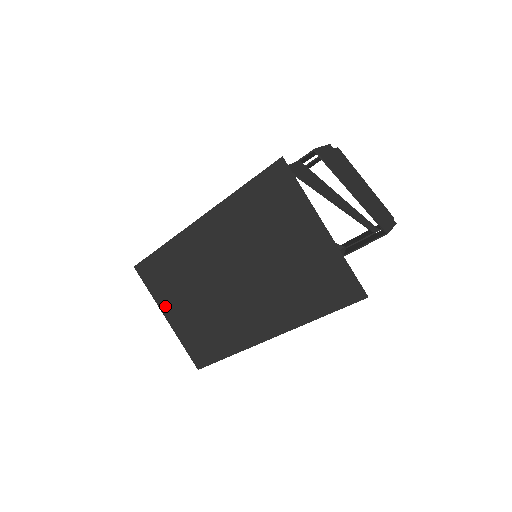
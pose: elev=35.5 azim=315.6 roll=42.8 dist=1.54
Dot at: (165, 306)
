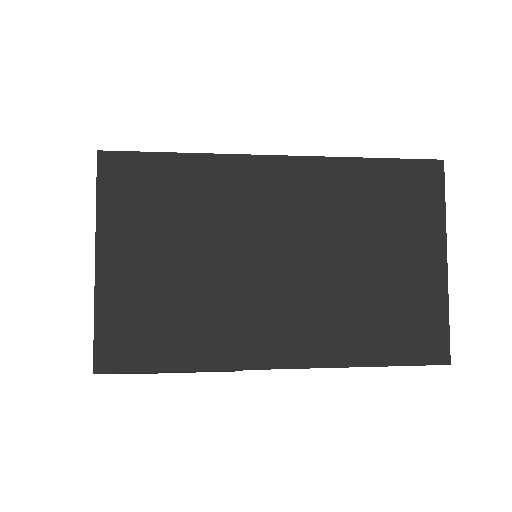
Dot at: (112, 240)
